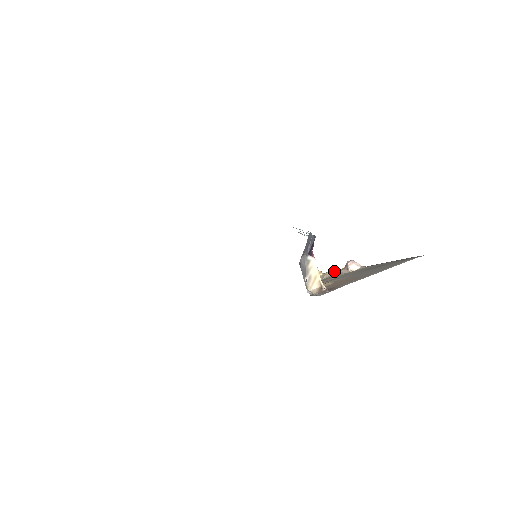
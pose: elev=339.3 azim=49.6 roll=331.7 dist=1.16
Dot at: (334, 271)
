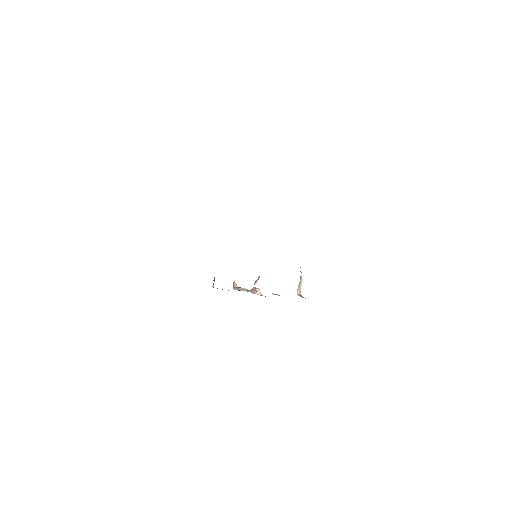
Dot at: occluded
